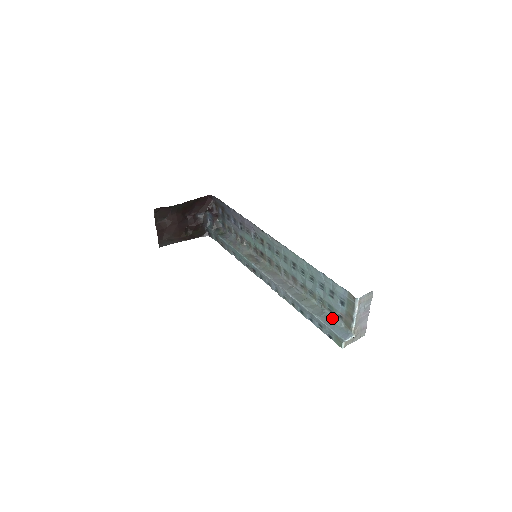
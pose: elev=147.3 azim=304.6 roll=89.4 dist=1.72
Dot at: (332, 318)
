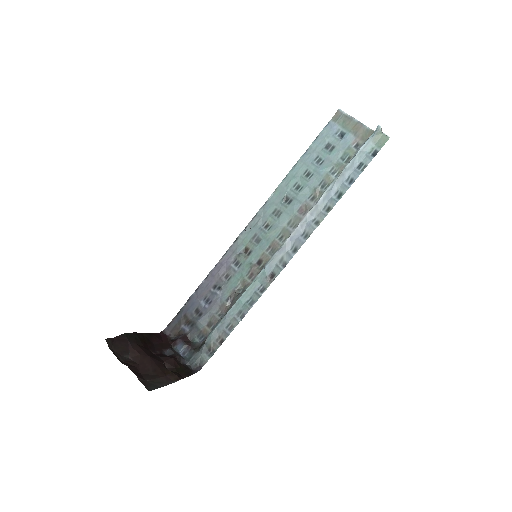
Dot at: occluded
